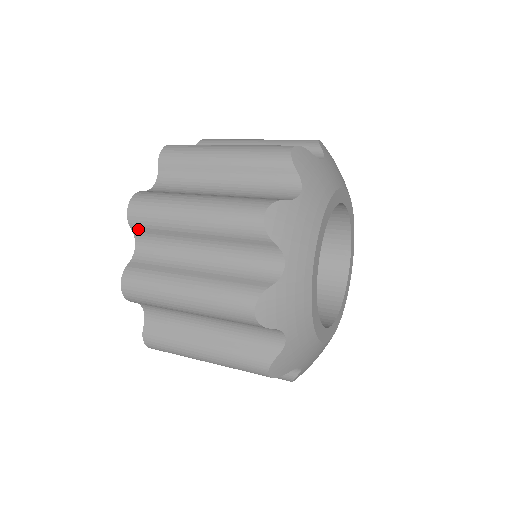
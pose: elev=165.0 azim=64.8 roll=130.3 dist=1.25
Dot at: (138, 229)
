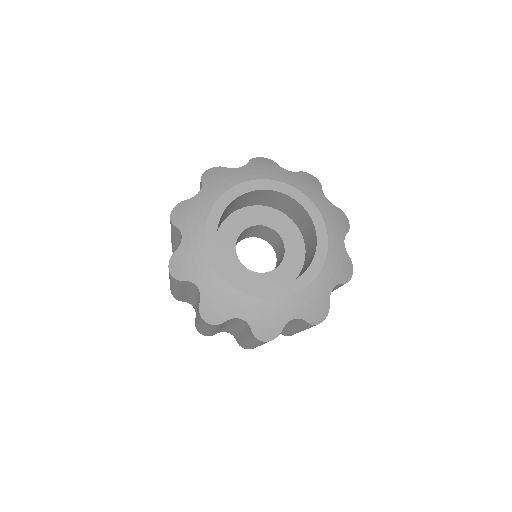
Dot at: occluded
